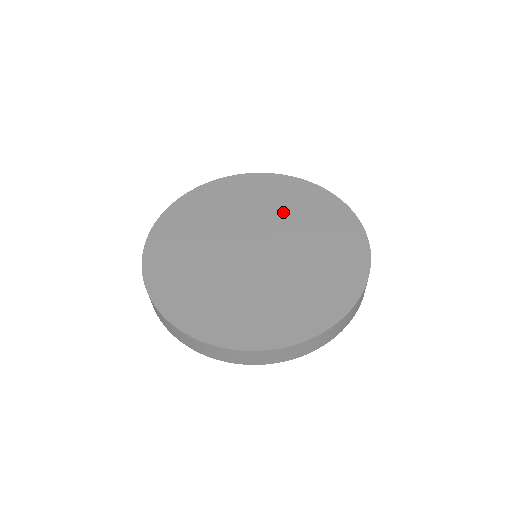
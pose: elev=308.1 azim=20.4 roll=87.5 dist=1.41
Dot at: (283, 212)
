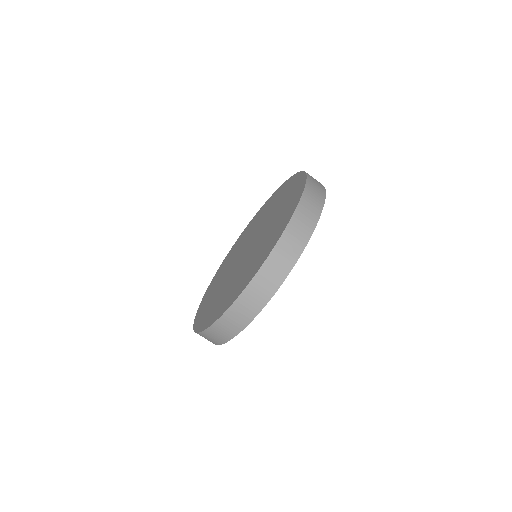
Dot at: (242, 243)
